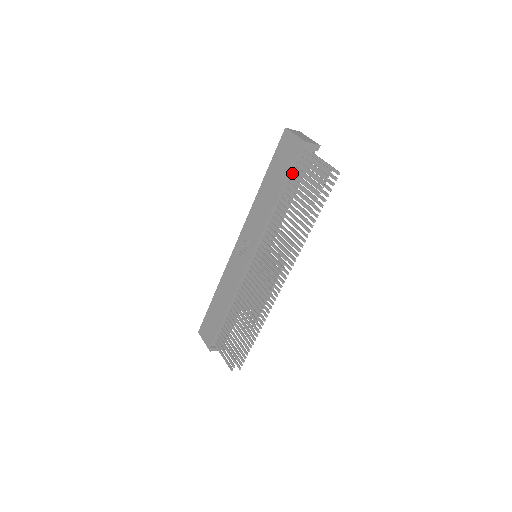
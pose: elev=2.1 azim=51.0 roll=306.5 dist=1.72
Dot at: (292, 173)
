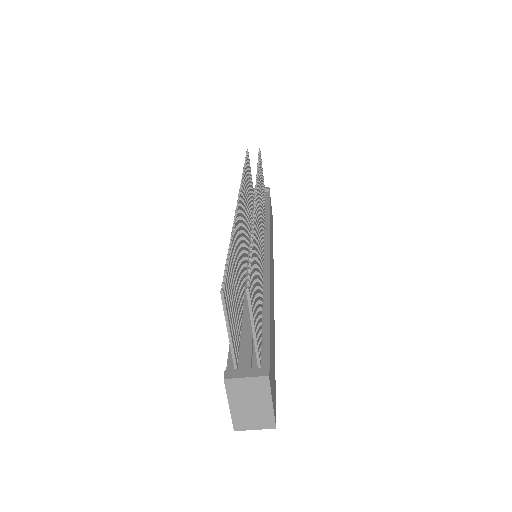
Dot at: occluded
